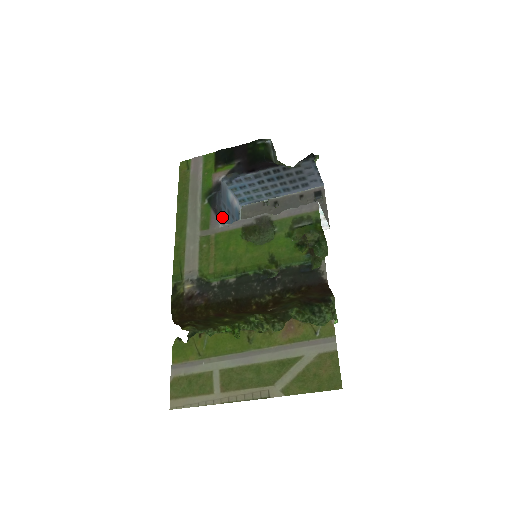
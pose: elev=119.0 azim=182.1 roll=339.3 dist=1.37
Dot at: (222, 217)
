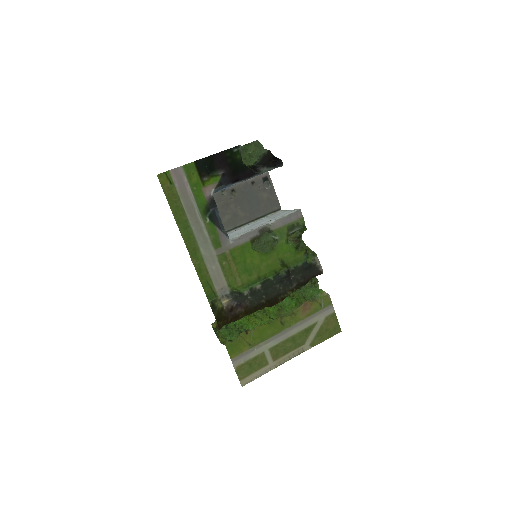
Dot at: (225, 231)
